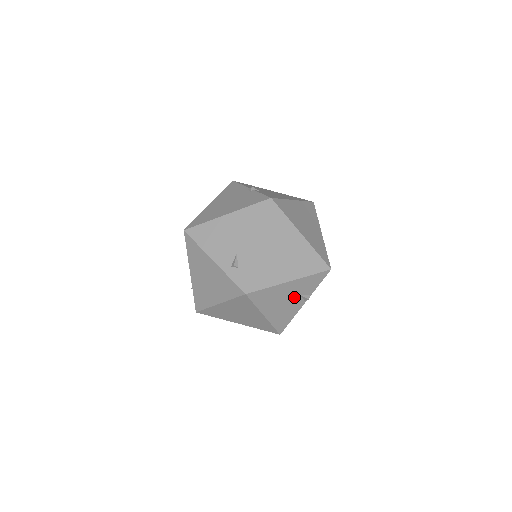
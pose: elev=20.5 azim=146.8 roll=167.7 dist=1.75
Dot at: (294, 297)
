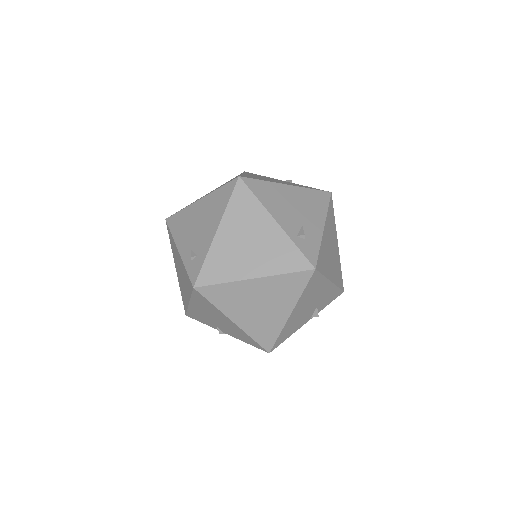
Dot at: (314, 306)
